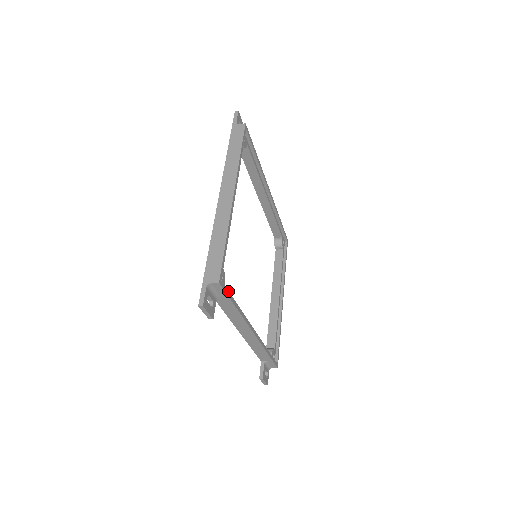
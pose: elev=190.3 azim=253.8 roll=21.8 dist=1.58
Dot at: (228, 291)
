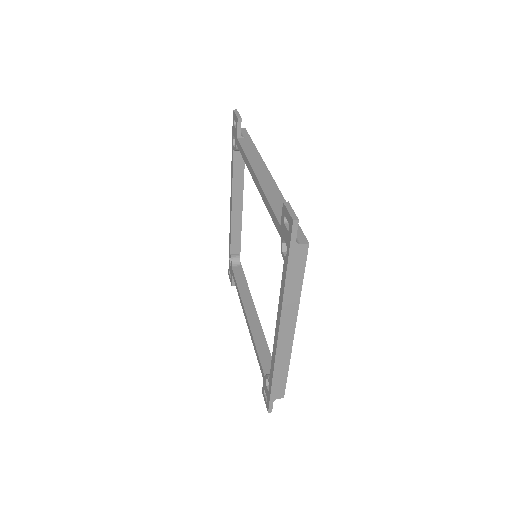
Dot at: occluded
